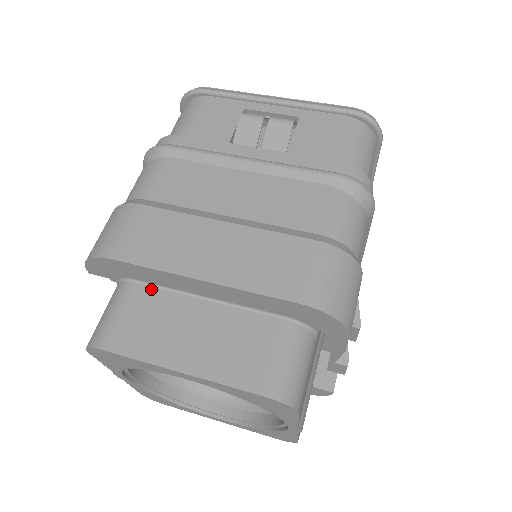
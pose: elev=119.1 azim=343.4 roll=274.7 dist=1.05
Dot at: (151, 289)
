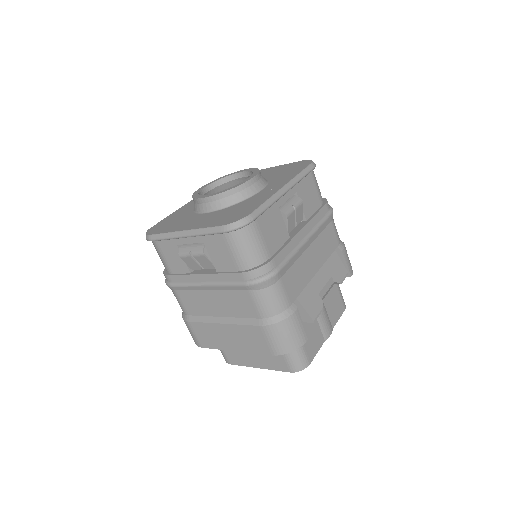
Dot at: occluded
